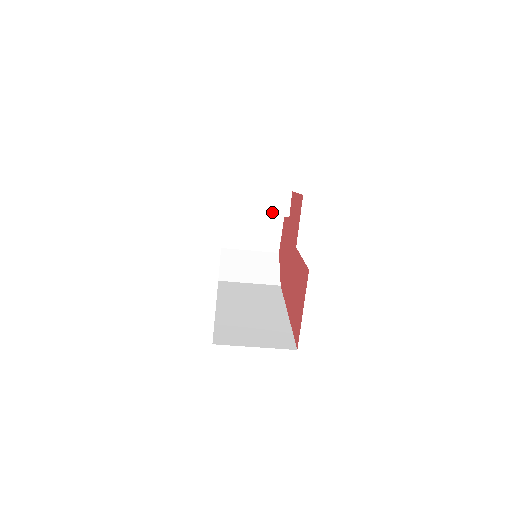
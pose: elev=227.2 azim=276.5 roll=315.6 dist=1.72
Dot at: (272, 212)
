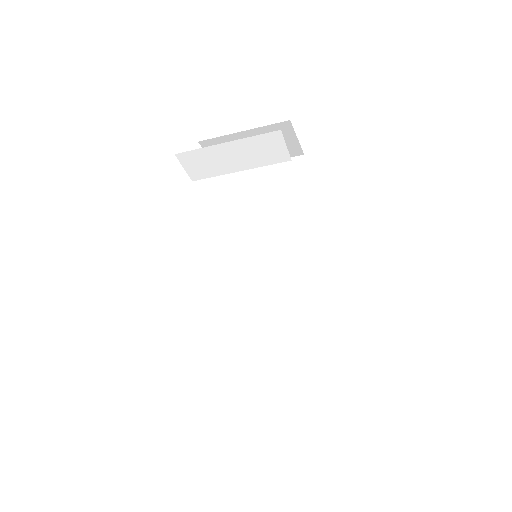
Dot at: (262, 163)
